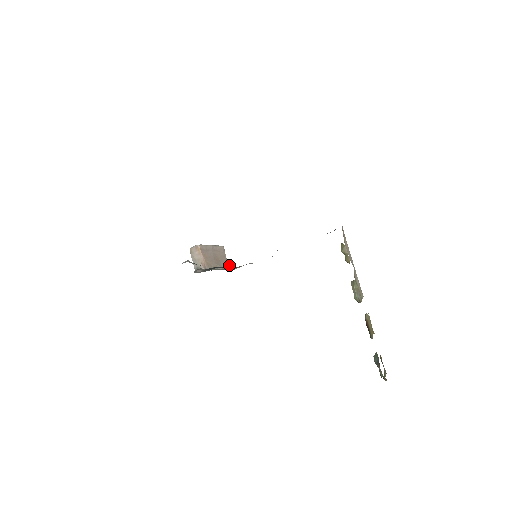
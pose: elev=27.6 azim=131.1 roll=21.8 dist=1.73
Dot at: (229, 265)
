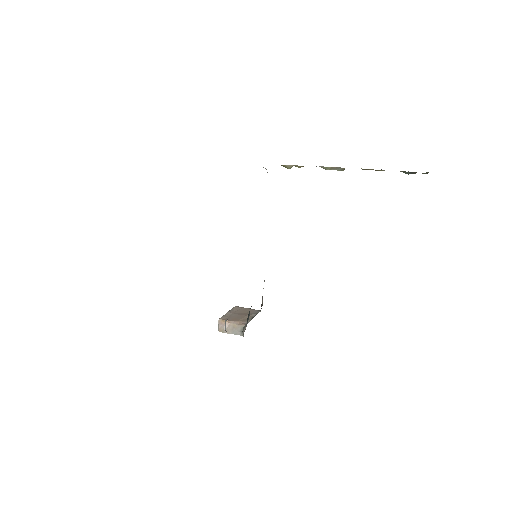
Dot at: occluded
